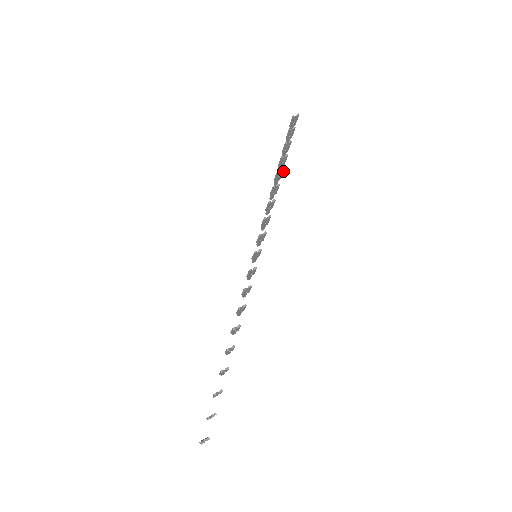
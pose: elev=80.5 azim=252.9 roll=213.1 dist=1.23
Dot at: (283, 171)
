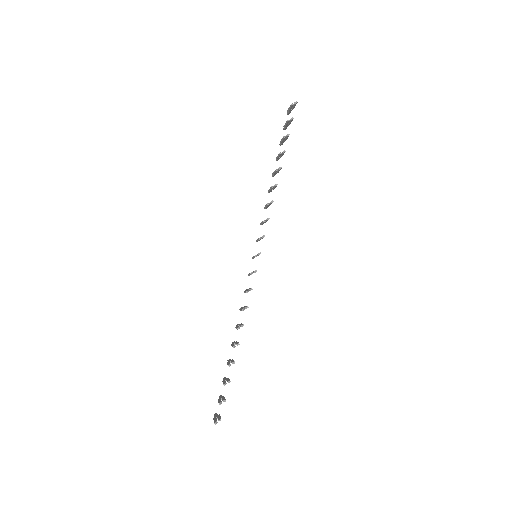
Dot at: (281, 168)
